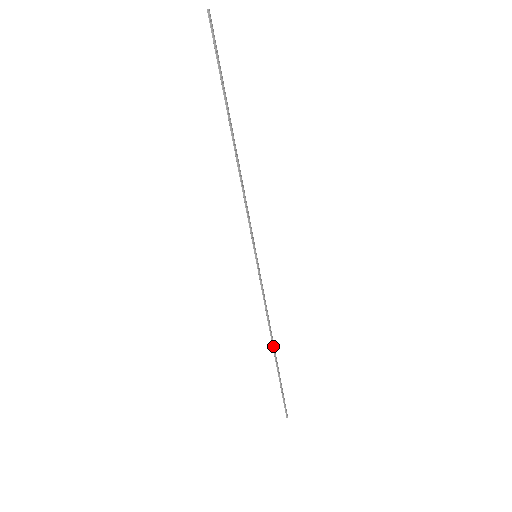
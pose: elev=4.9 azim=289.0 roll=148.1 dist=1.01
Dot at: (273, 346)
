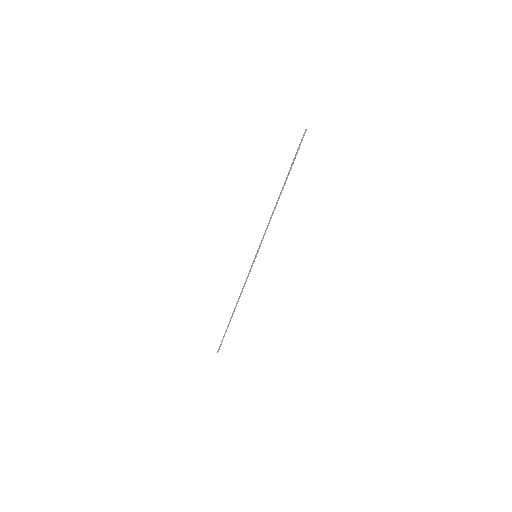
Dot at: (235, 308)
